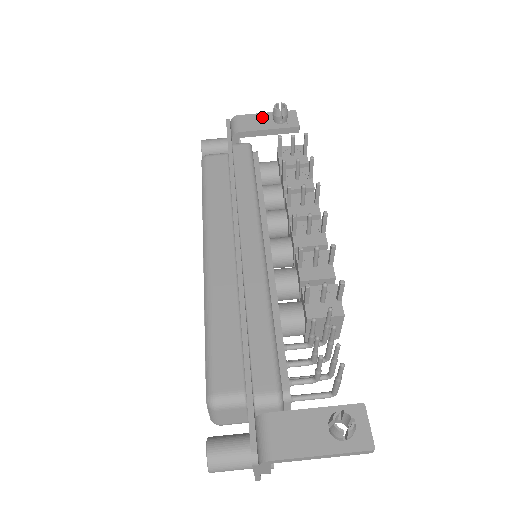
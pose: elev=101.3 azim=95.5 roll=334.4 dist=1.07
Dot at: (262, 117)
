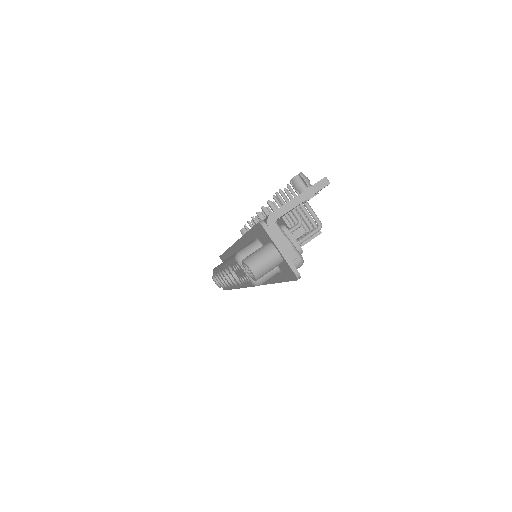
Dot at: occluded
